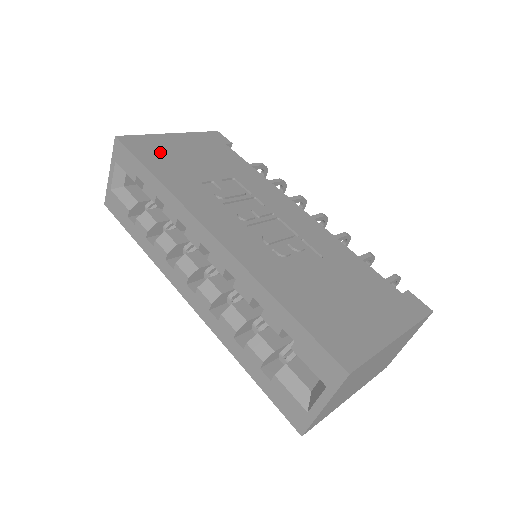
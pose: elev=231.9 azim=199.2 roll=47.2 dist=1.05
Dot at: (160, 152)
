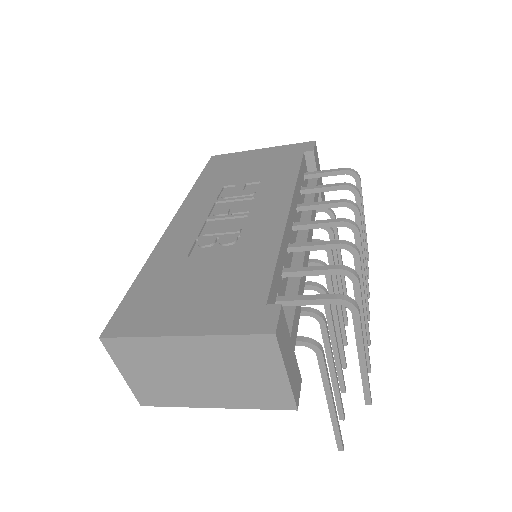
Dot at: (227, 164)
